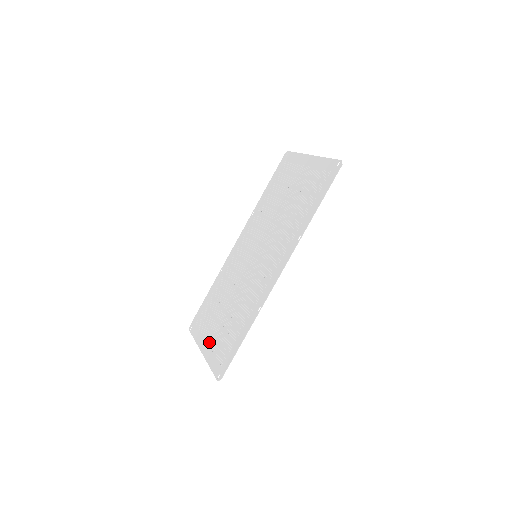
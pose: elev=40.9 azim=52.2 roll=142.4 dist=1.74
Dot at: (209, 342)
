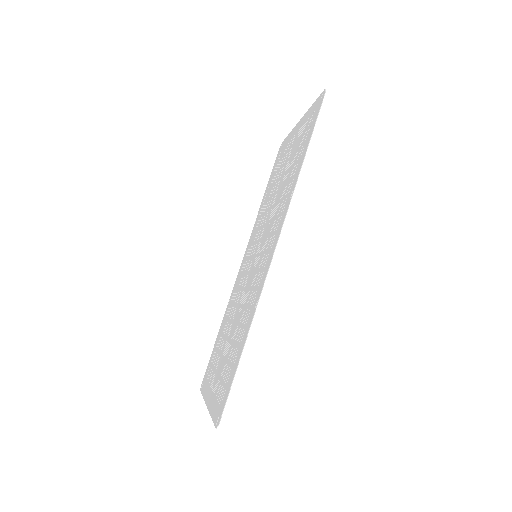
Dot at: (213, 387)
